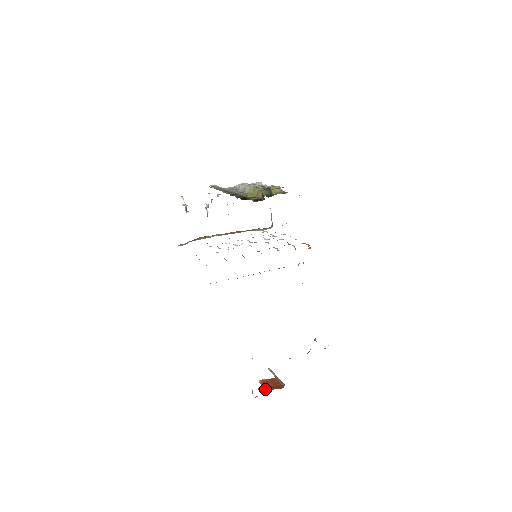
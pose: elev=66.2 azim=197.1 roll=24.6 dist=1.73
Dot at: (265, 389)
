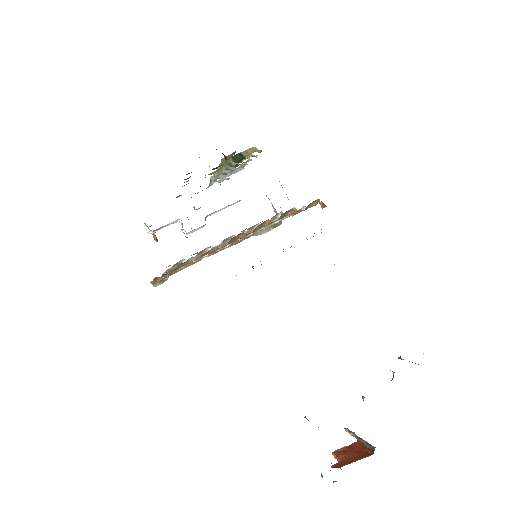
Dot at: (342, 464)
